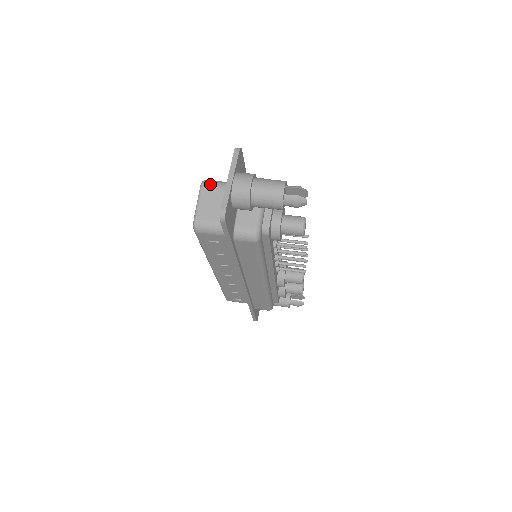
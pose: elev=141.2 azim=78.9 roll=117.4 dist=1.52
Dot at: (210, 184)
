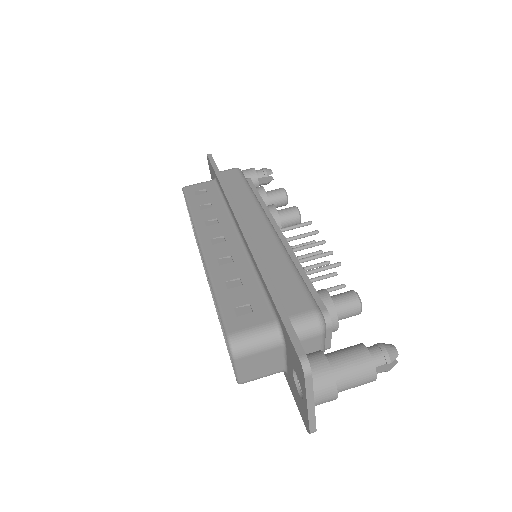
Dot at: (246, 353)
